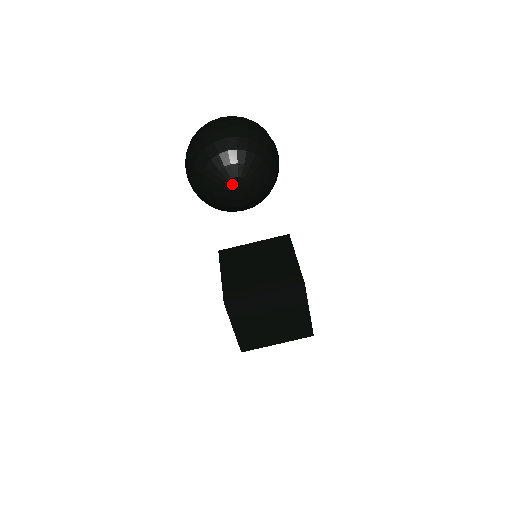
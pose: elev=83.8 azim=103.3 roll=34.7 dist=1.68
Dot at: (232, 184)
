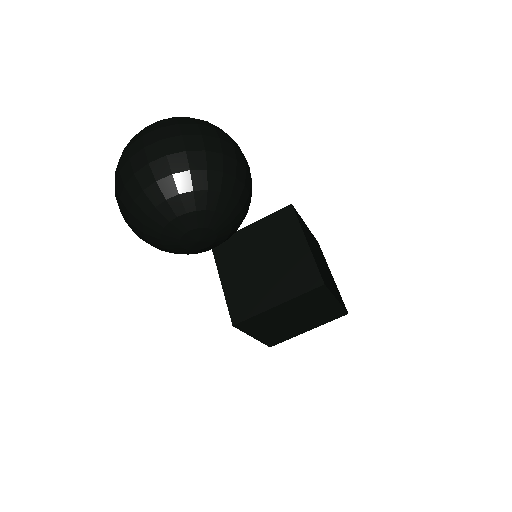
Dot at: (189, 238)
